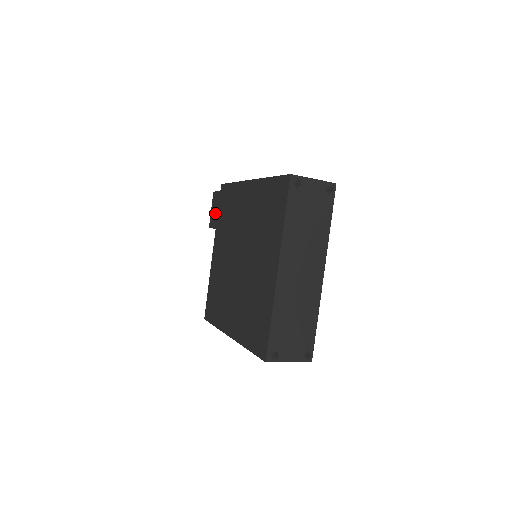
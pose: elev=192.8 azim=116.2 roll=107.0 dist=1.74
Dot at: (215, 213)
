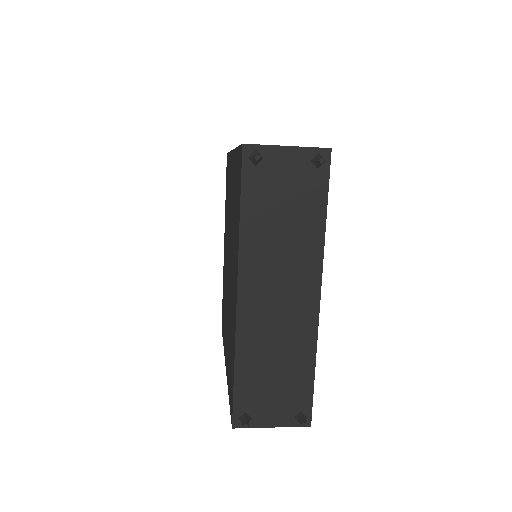
Dot at: occluded
